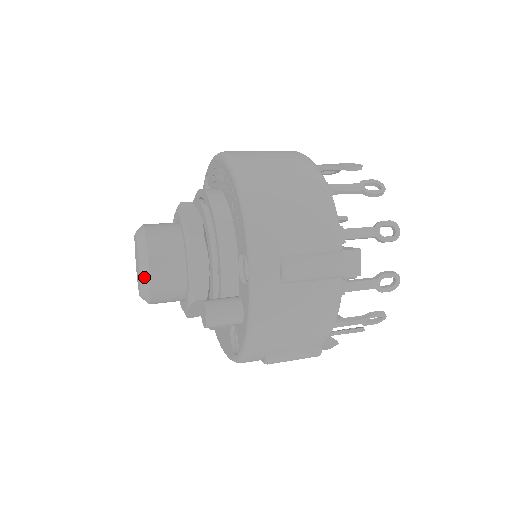
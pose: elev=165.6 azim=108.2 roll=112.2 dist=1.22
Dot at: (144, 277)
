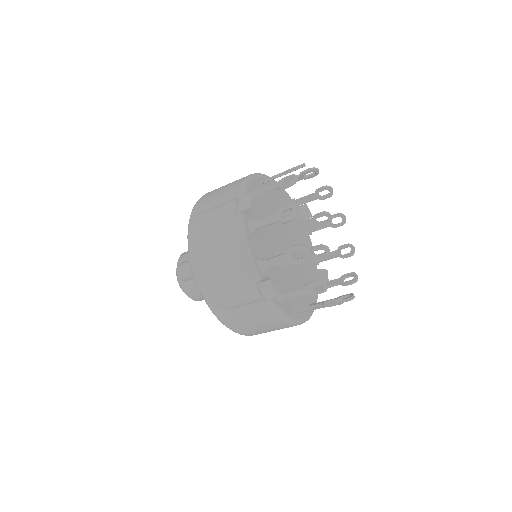
Dot at: (176, 271)
